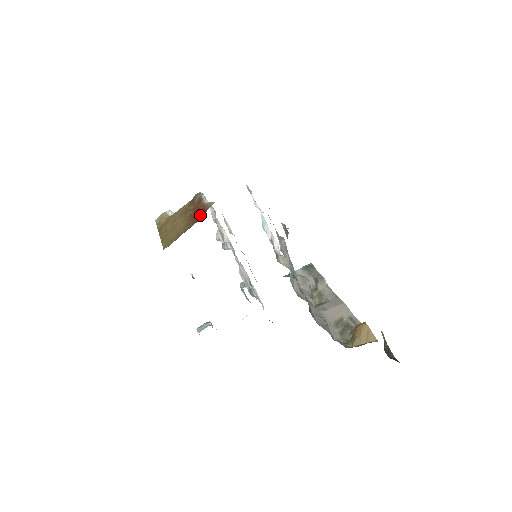
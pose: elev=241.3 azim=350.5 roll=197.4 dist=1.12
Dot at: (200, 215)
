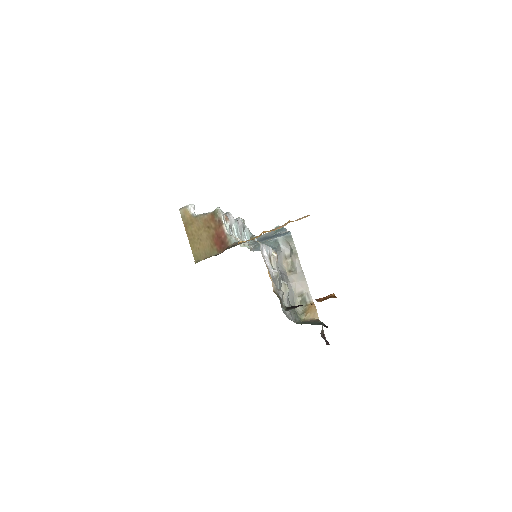
Dot at: (222, 247)
